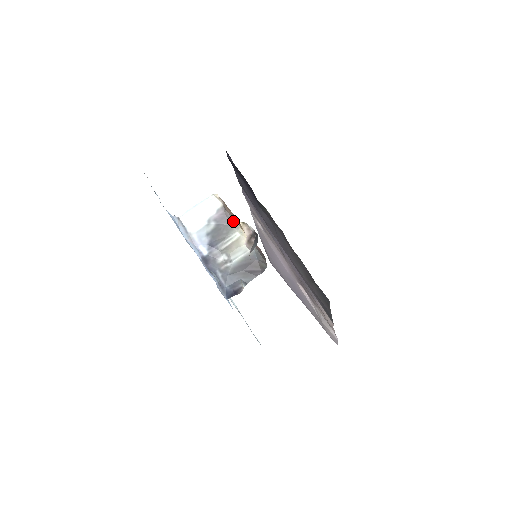
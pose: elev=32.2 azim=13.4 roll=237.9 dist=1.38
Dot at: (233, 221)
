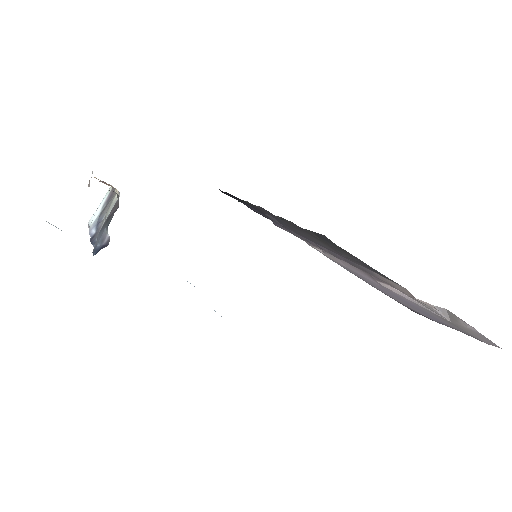
Dot at: occluded
